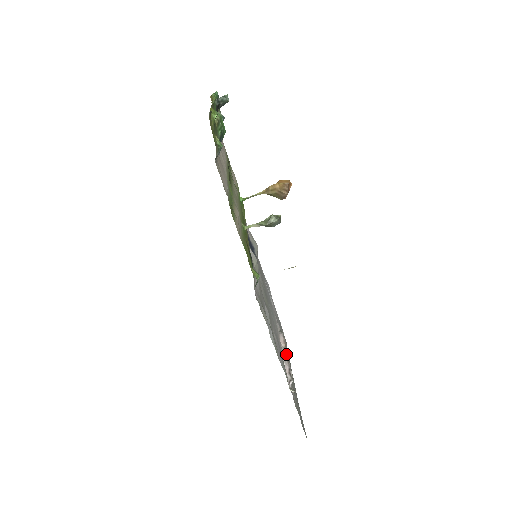
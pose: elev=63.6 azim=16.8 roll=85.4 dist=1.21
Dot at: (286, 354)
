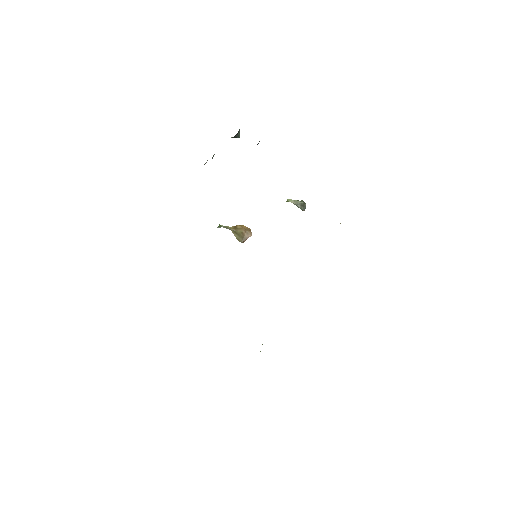
Dot at: occluded
